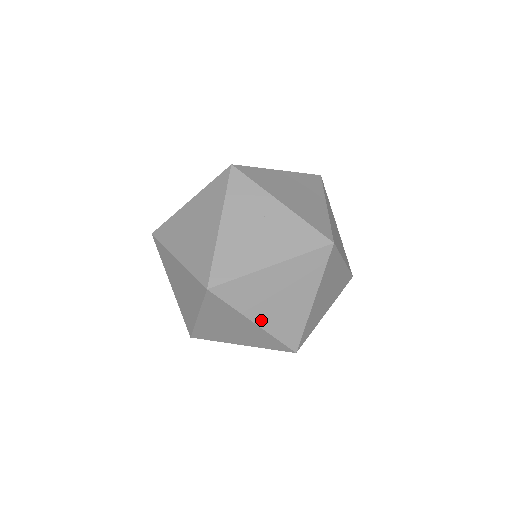
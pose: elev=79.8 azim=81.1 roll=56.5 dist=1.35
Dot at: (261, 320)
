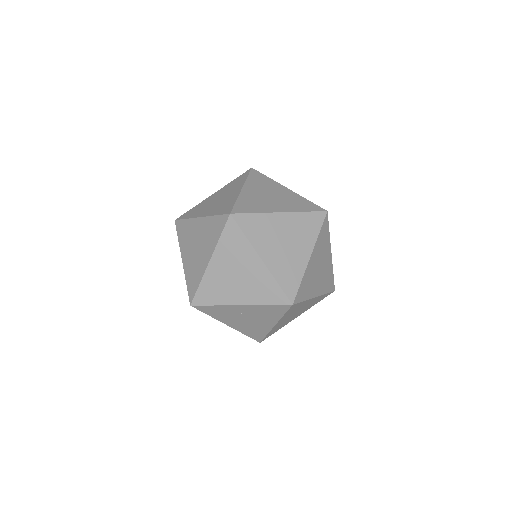
Dot at: (299, 315)
